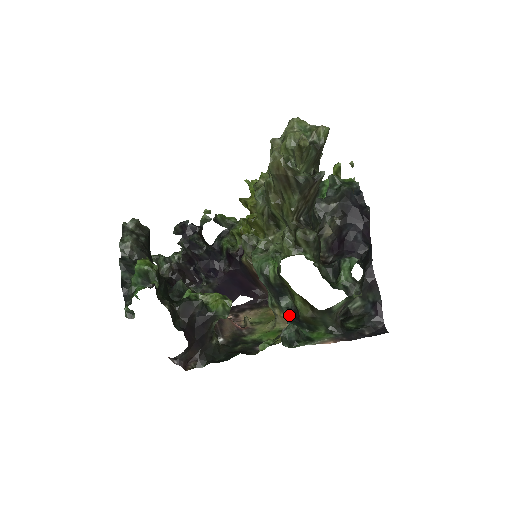
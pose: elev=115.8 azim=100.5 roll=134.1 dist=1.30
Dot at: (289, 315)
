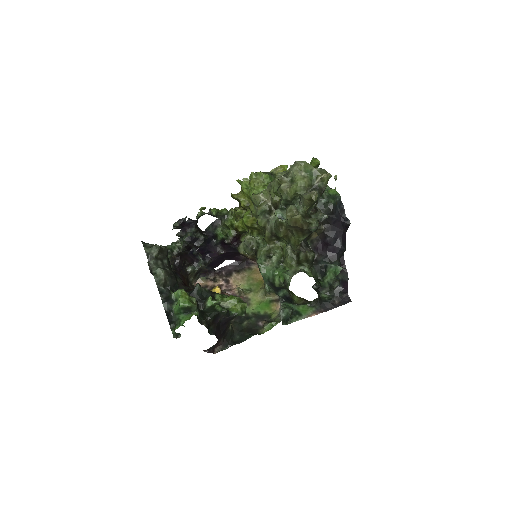
Dot at: (283, 298)
